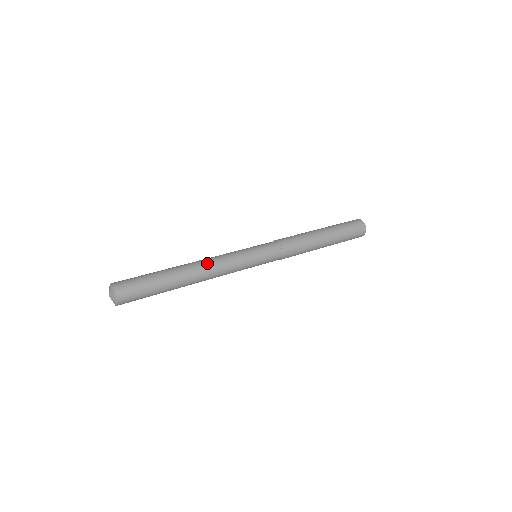
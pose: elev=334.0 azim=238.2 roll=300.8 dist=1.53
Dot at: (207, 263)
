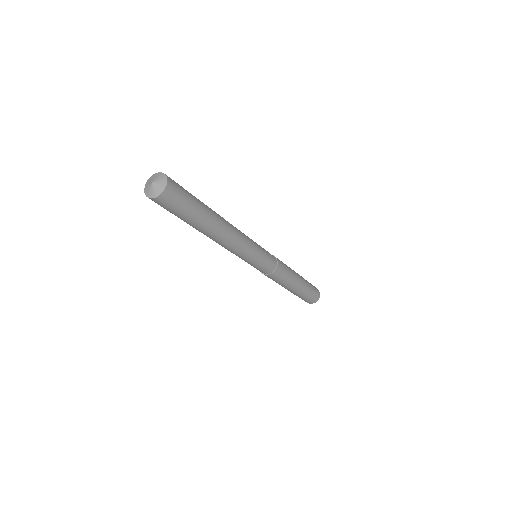
Dot at: occluded
